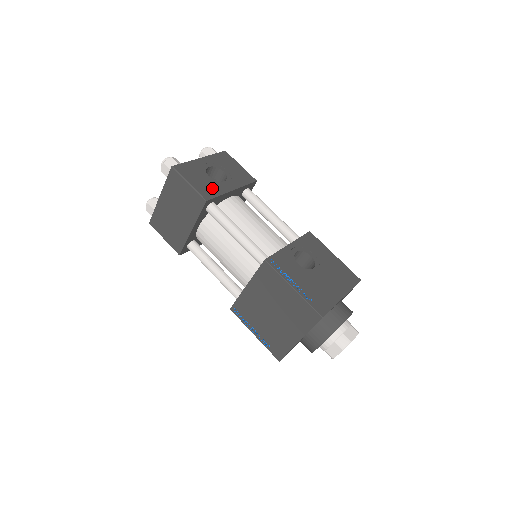
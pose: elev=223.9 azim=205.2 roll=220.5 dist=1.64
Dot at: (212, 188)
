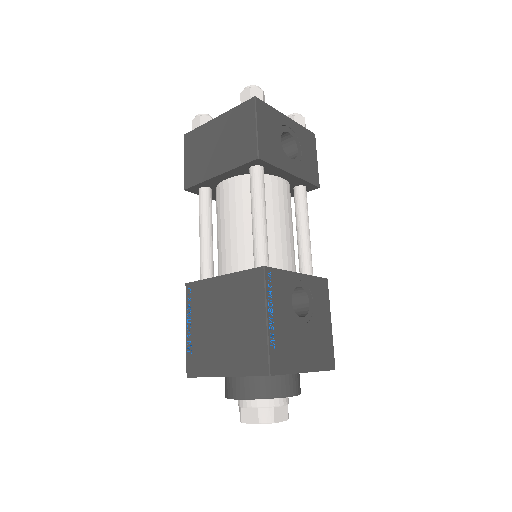
Dot at: (274, 153)
